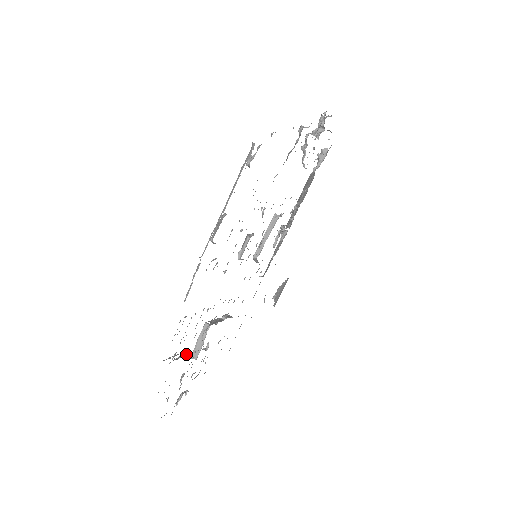
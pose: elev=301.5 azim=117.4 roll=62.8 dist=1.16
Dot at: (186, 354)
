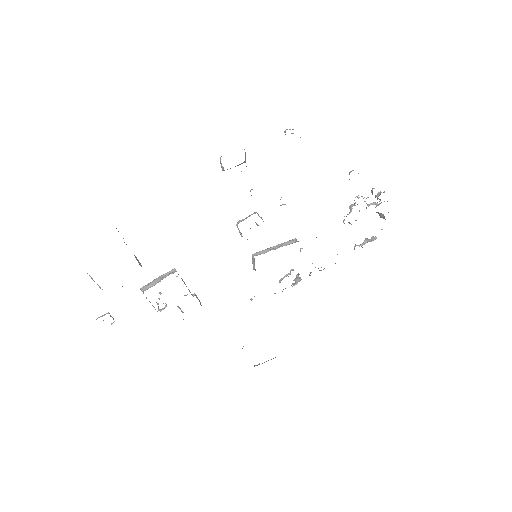
Dot at: (138, 262)
